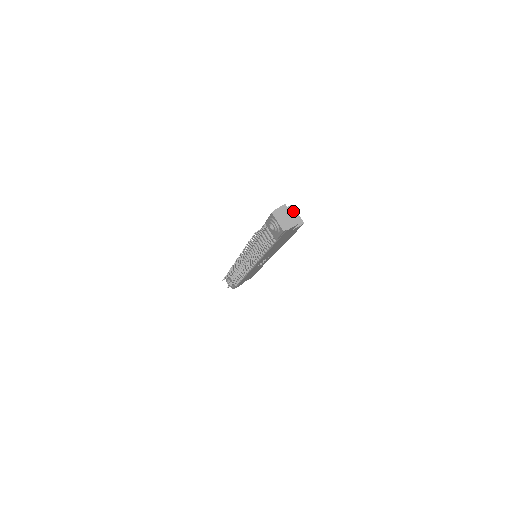
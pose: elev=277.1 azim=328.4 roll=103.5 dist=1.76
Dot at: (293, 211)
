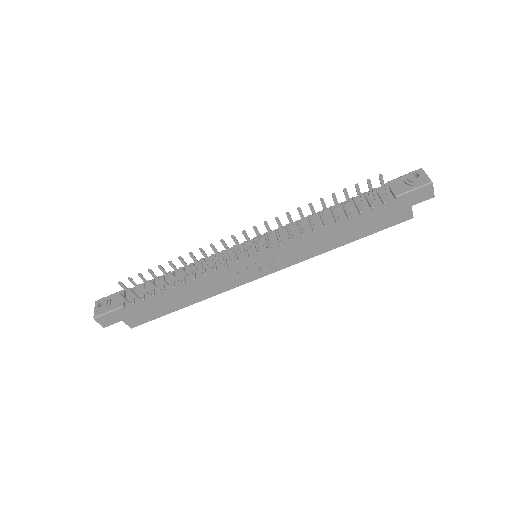
Dot at: occluded
